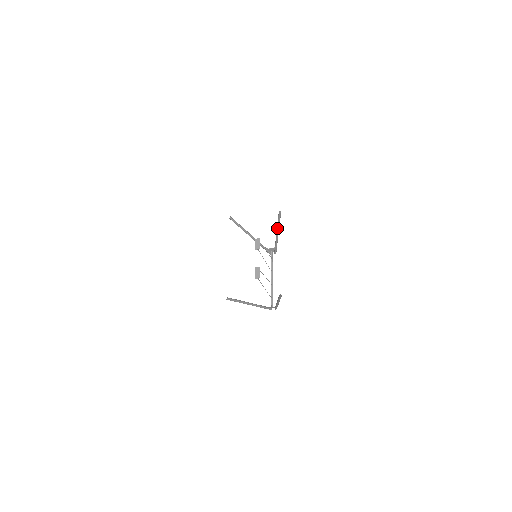
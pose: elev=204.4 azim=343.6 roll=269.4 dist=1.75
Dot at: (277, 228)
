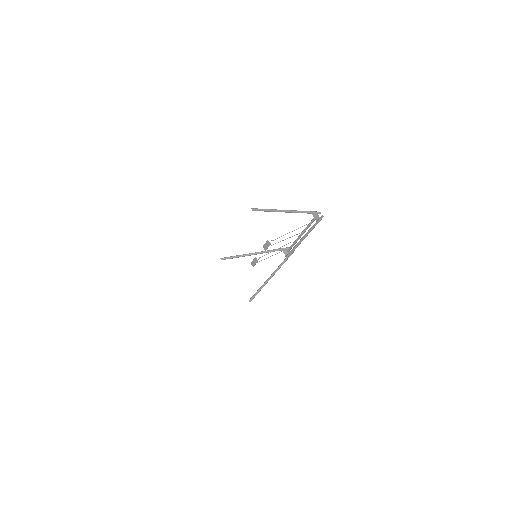
Dot at: (299, 241)
